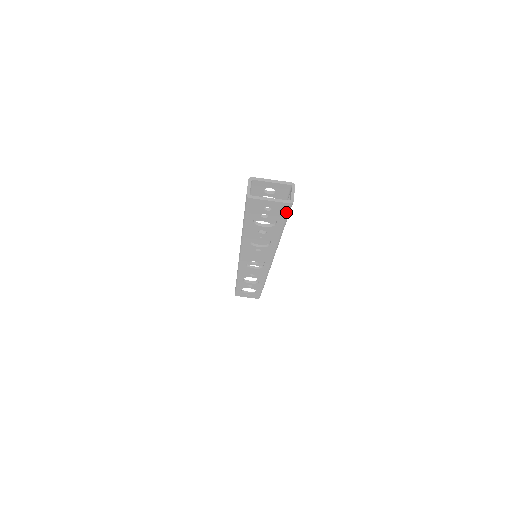
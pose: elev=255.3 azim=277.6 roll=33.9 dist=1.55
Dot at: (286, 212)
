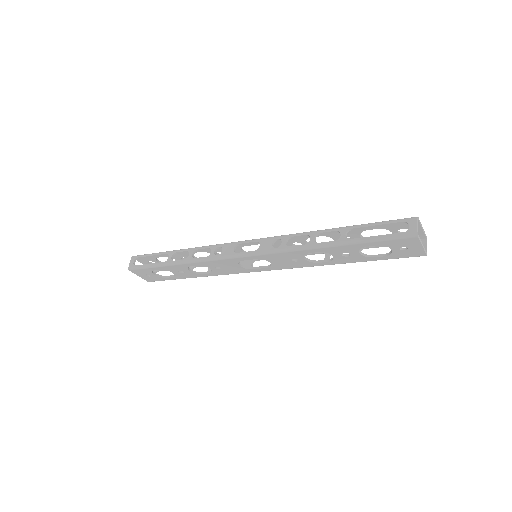
Dot at: (406, 257)
